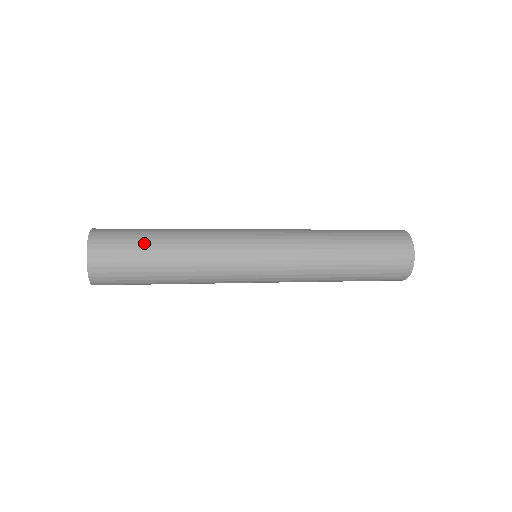
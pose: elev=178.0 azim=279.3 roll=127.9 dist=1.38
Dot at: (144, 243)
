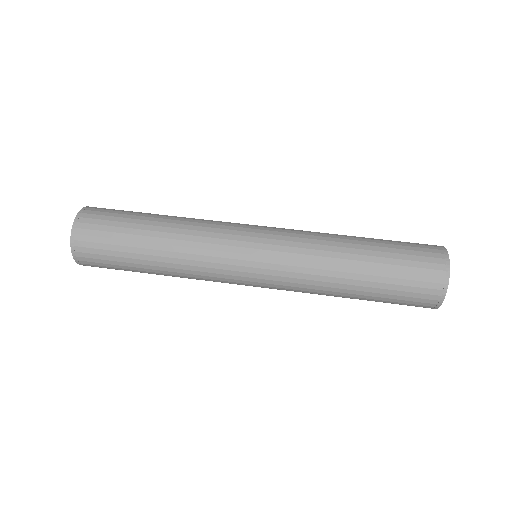
Dot at: (127, 262)
